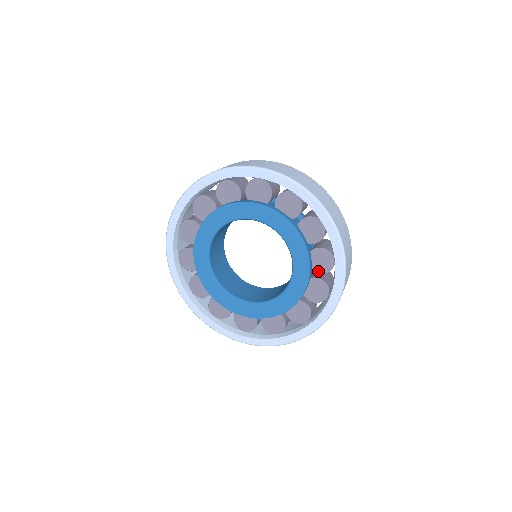
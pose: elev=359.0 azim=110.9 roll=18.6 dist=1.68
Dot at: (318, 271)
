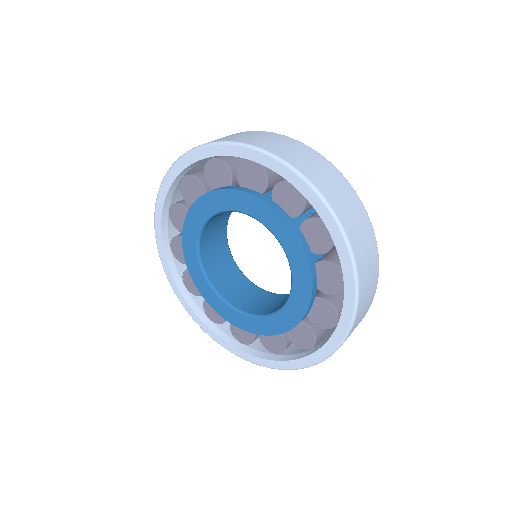
Dot at: (324, 290)
